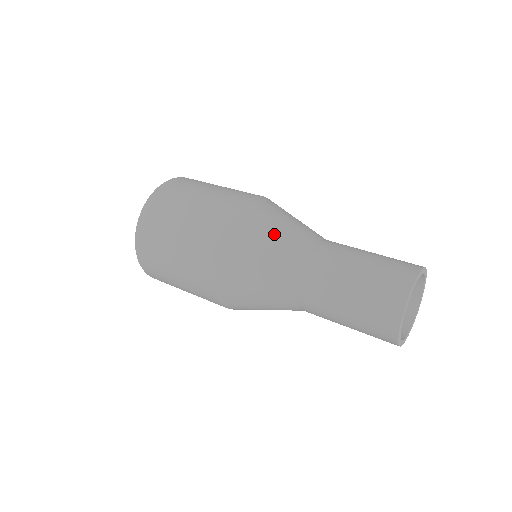
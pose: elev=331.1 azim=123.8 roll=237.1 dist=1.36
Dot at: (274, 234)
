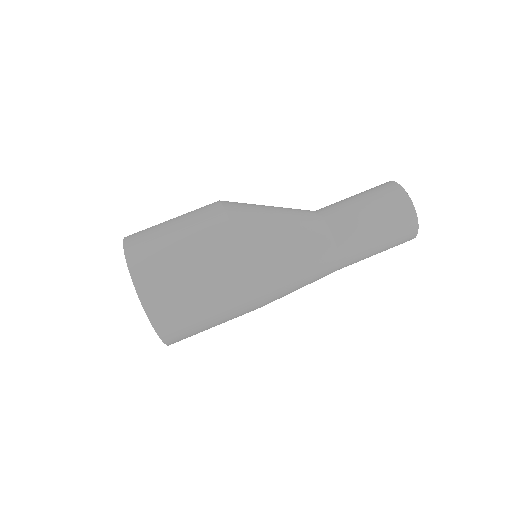
Dot at: (300, 257)
